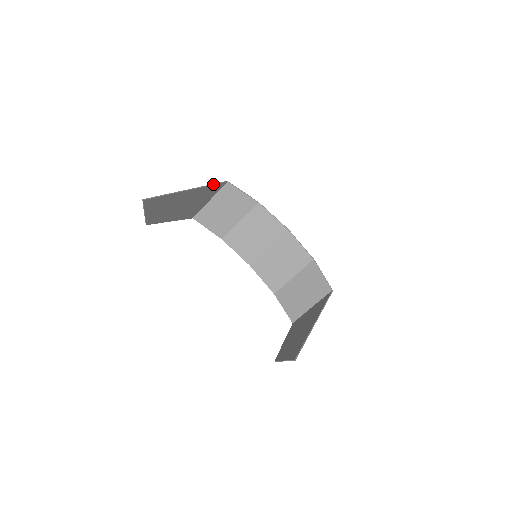
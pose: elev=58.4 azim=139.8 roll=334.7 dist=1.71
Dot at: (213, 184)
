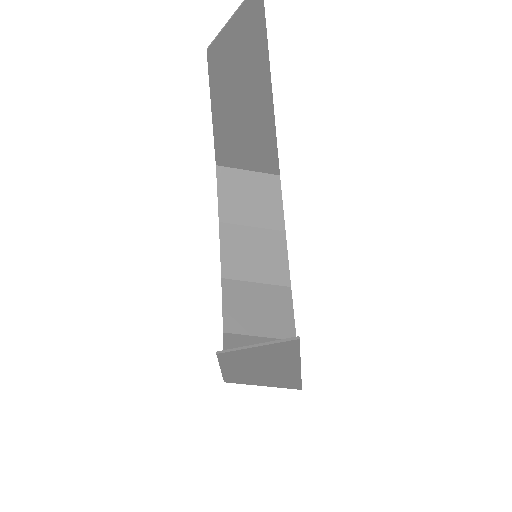
Dot at: occluded
